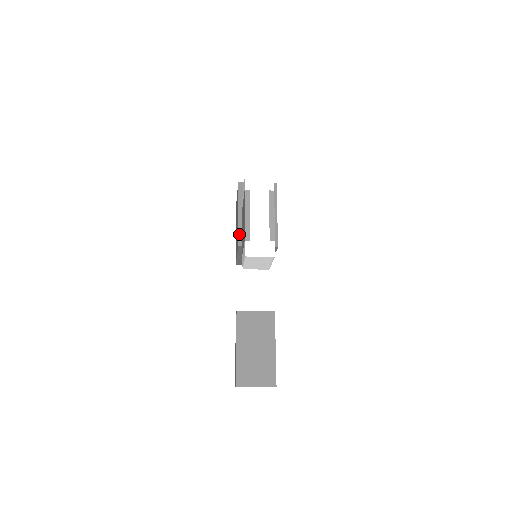
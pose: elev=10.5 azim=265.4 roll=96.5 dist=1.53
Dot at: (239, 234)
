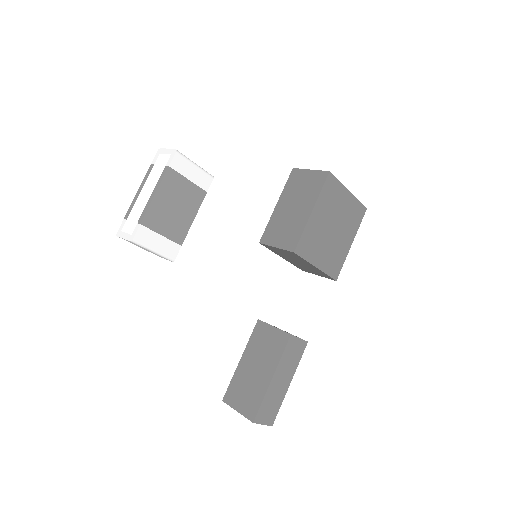
Dot at: (266, 229)
